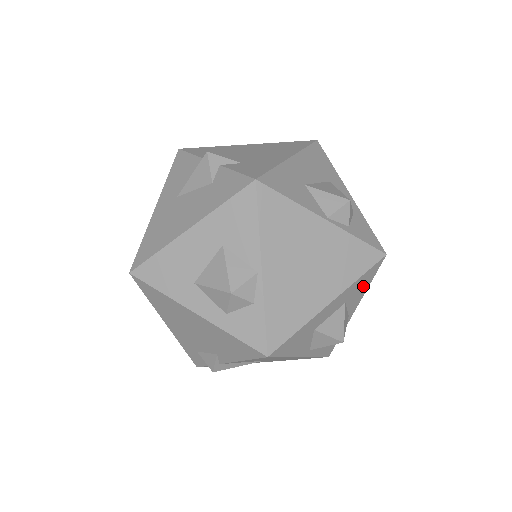
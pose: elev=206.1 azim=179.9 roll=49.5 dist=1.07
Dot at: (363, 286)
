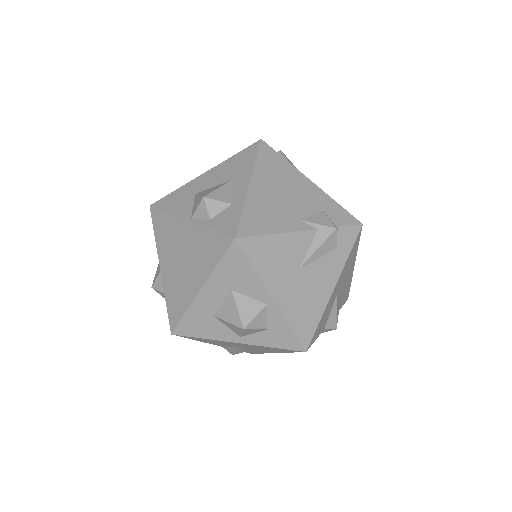
Dot at: (243, 272)
